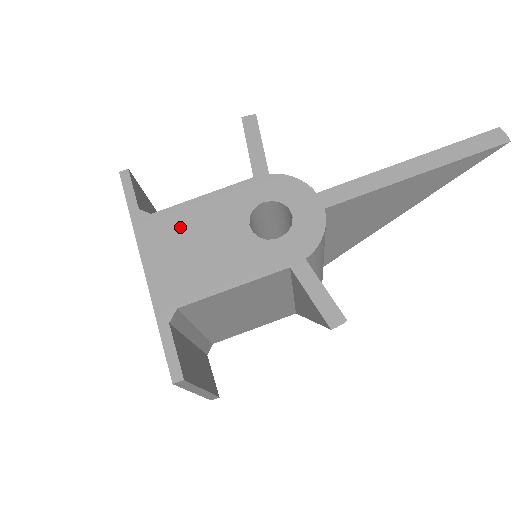
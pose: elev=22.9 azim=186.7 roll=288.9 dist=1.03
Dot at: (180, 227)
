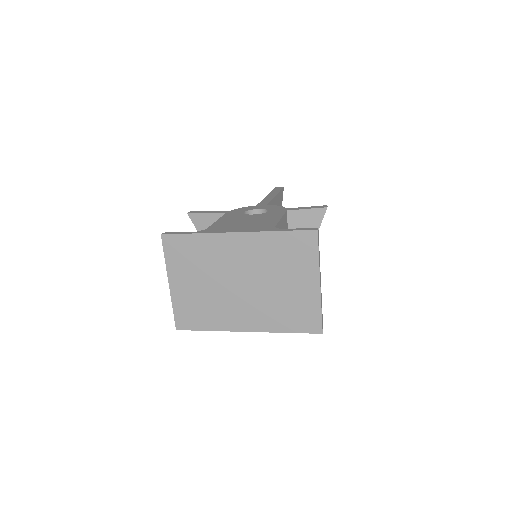
Dot at: (227, 225)
